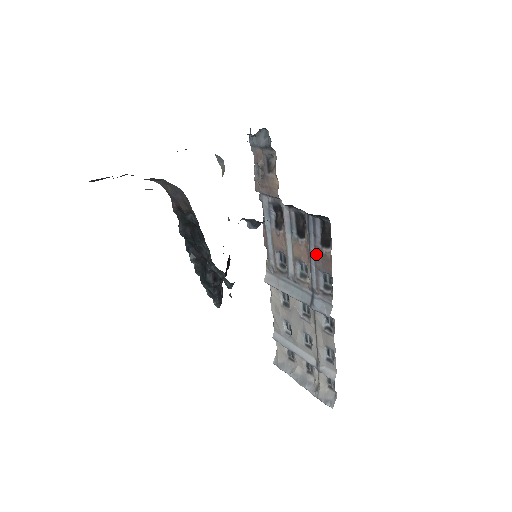
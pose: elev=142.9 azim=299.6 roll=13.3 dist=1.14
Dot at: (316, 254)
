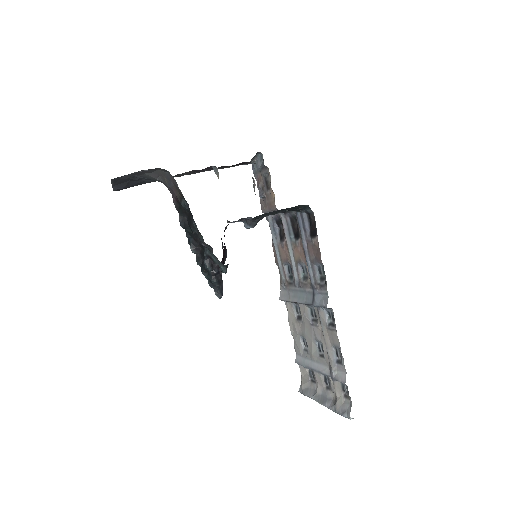
Dot at: (308, 248)
